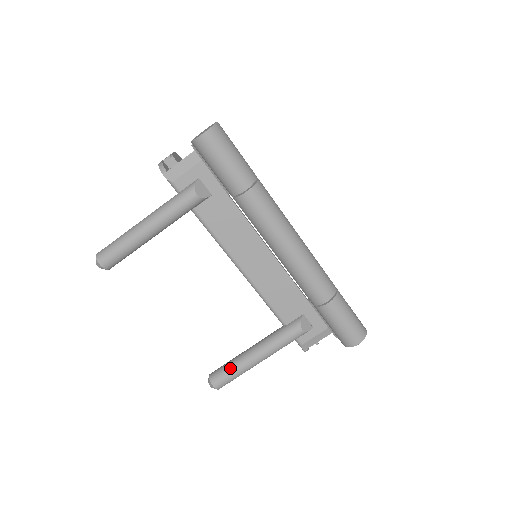
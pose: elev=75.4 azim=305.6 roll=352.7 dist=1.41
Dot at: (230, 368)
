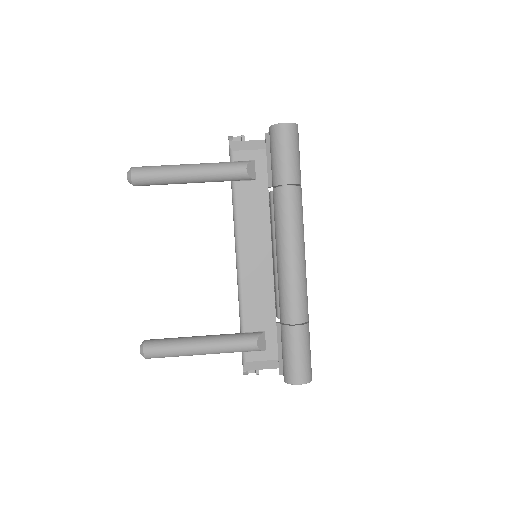
Dot at: (170, 342)
